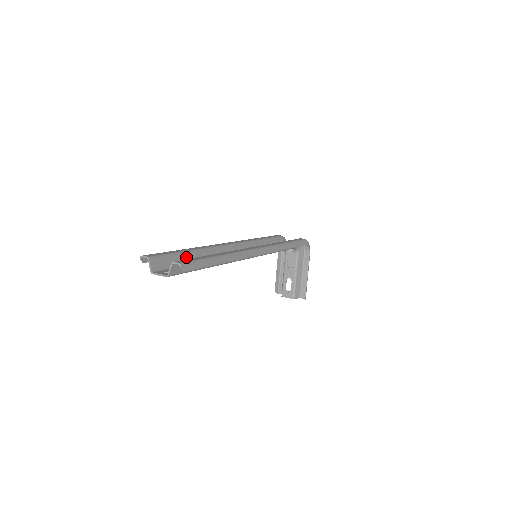
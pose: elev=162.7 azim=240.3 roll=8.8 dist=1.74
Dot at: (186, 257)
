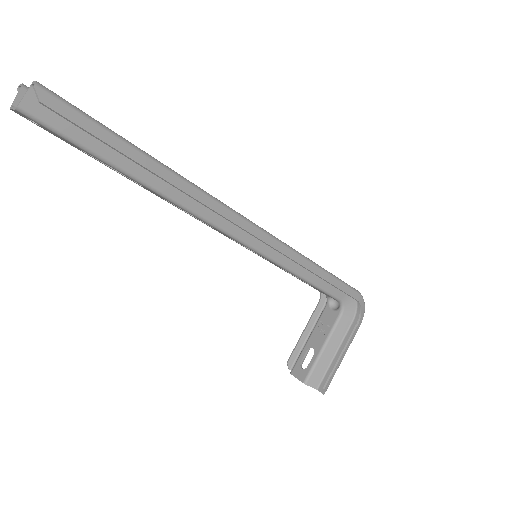
Dot at: occluded
